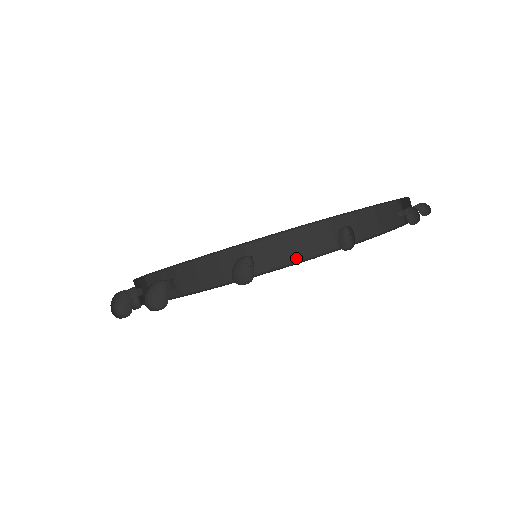
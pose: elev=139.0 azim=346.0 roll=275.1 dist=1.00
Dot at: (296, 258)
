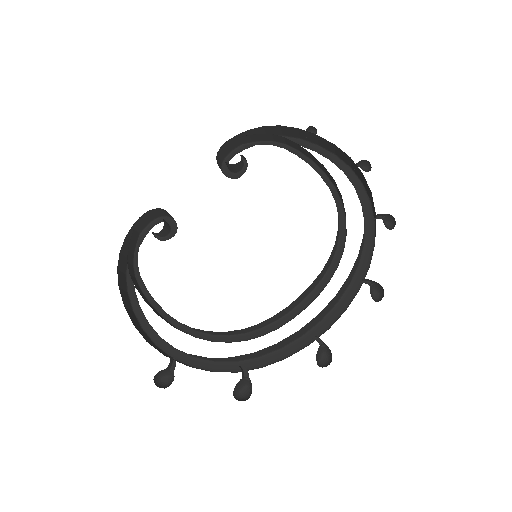
Dot at: (361, 252)
